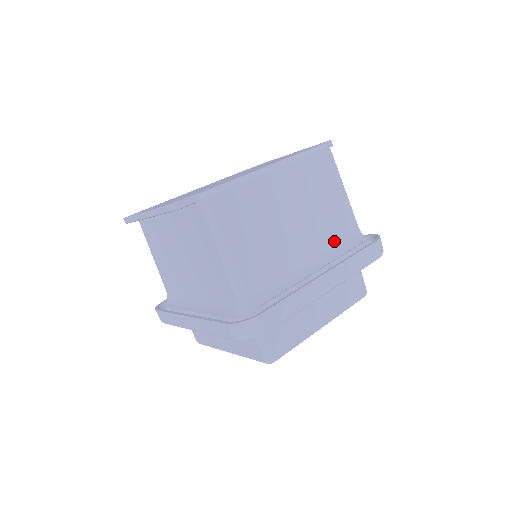
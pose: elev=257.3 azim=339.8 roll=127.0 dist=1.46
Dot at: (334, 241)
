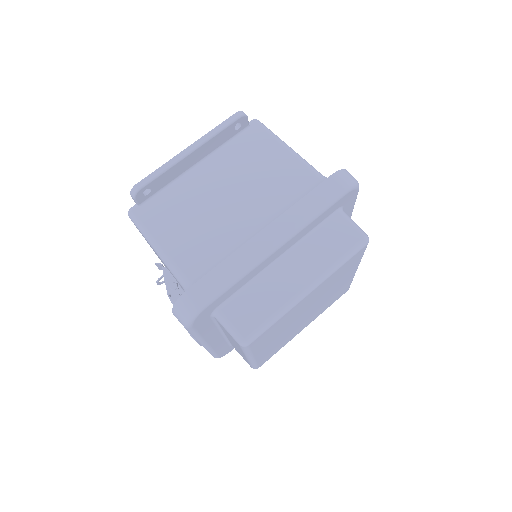
Dot at: occluded
